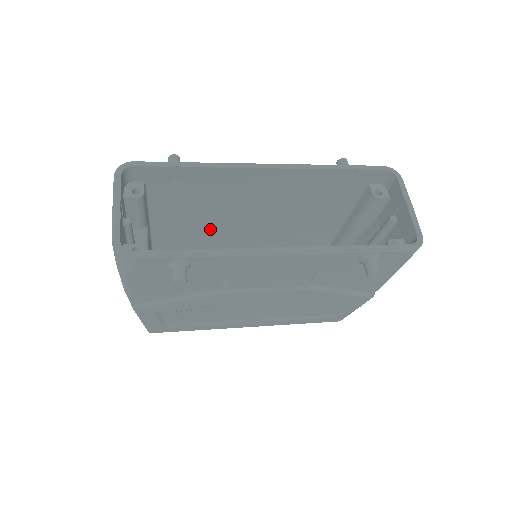
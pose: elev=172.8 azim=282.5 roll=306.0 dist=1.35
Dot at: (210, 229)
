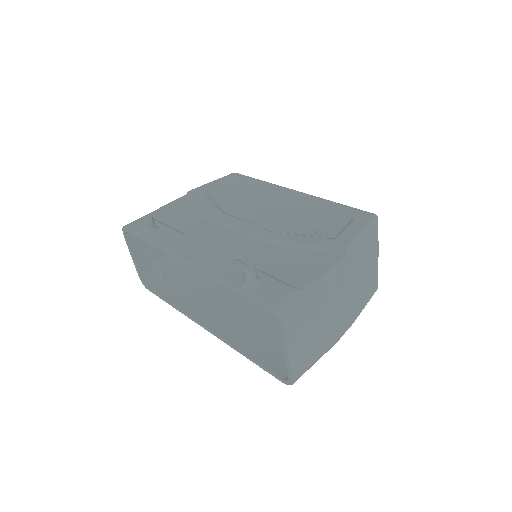
Dot at: occluded
